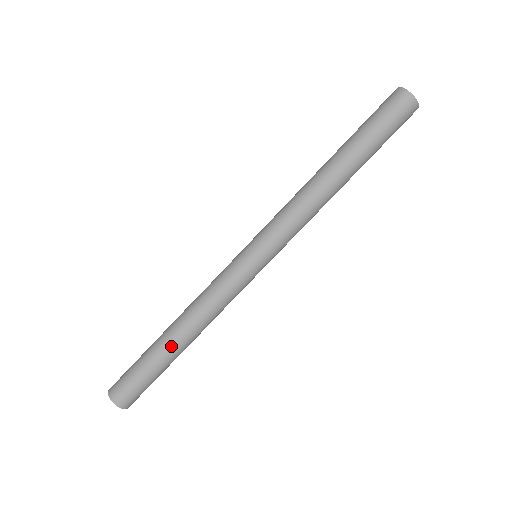
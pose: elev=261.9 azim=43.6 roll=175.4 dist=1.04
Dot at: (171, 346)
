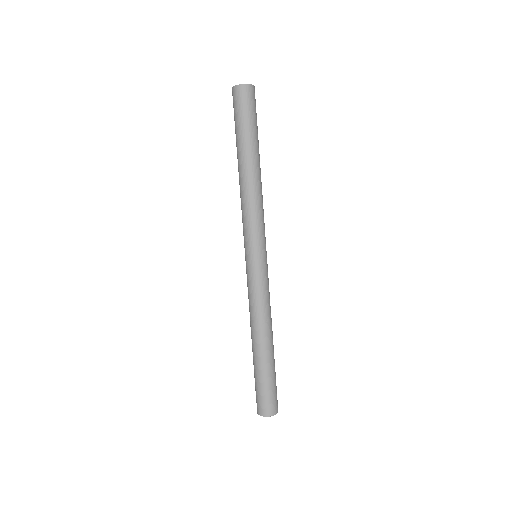
Dot at: (267, 352)
